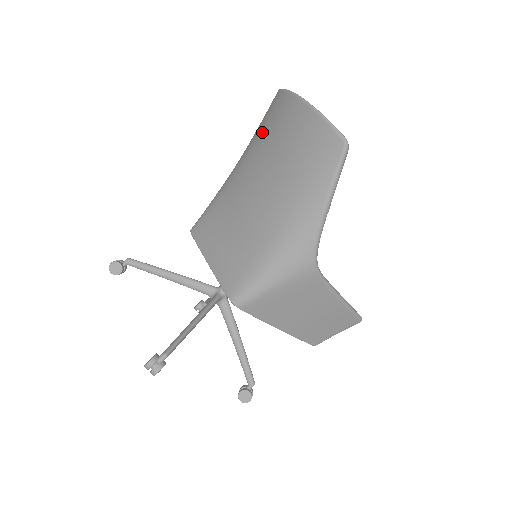
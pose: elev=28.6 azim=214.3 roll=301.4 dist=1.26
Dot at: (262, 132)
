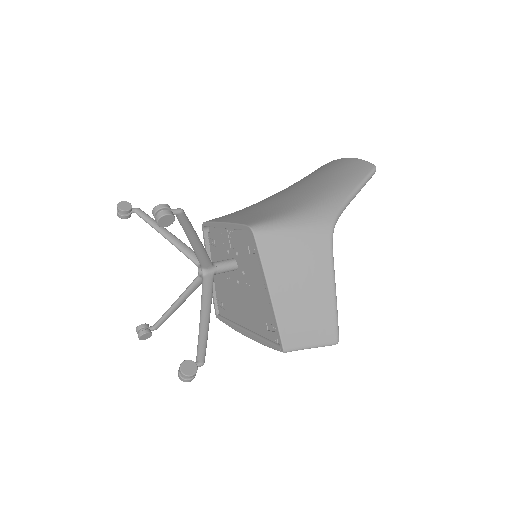
Dot at: occluded
